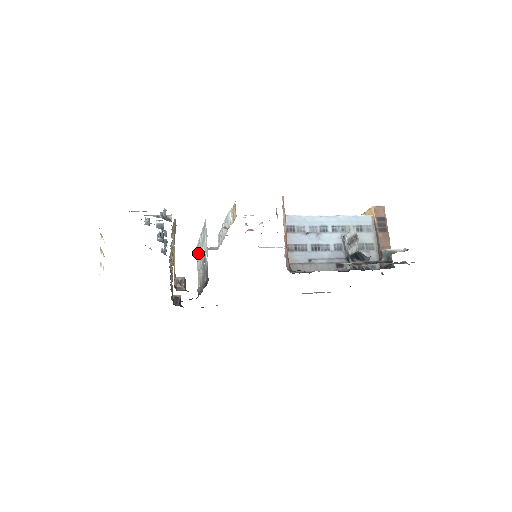
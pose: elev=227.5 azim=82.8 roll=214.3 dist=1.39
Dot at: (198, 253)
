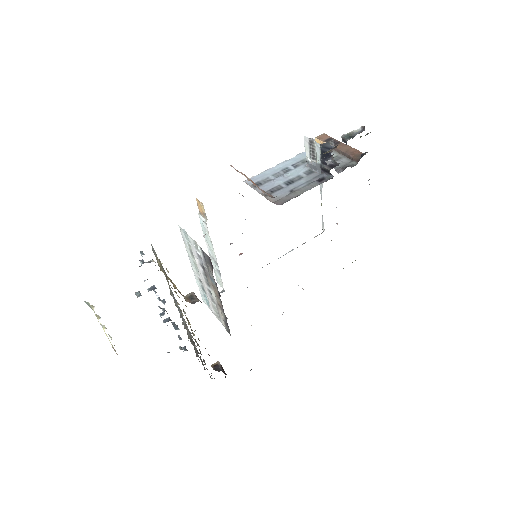
Dot at: (205, 297)
